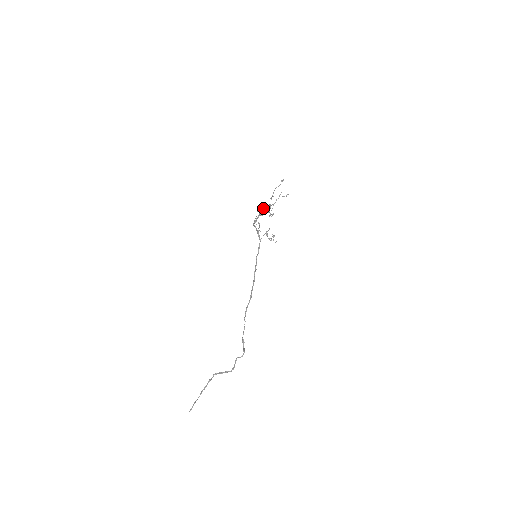
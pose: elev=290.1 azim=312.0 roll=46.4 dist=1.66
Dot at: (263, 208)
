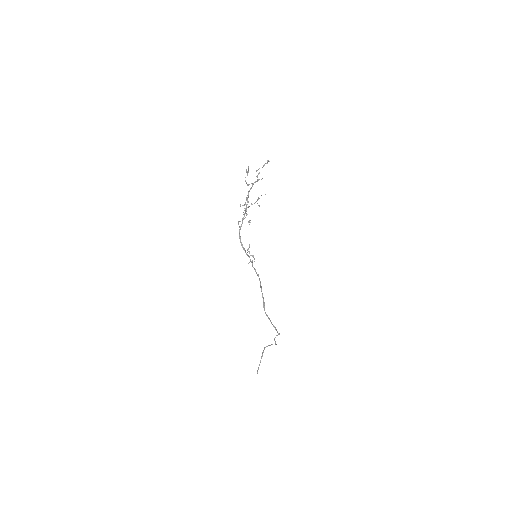
Dot at: occluded
